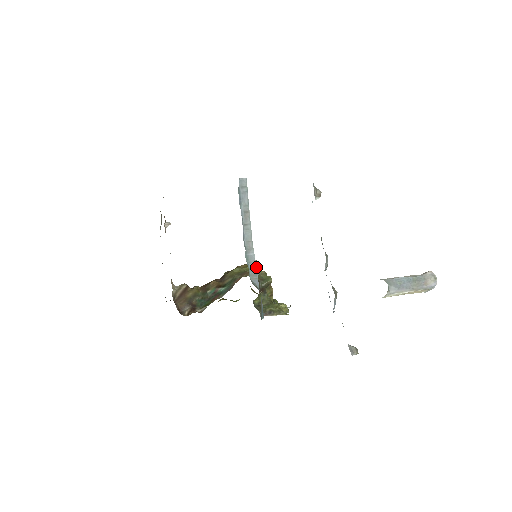
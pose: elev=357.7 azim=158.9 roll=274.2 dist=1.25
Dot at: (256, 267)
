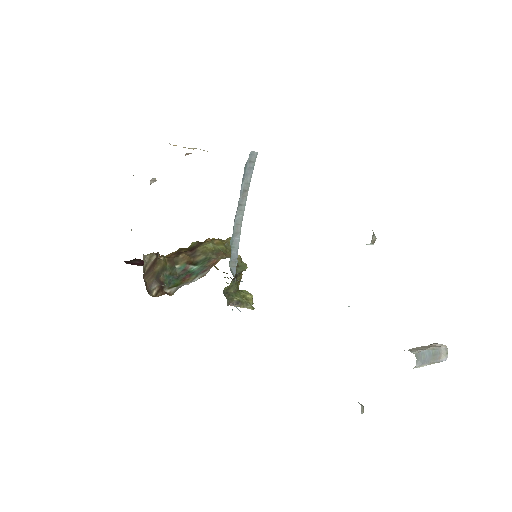
Dot at: (230, 246)
